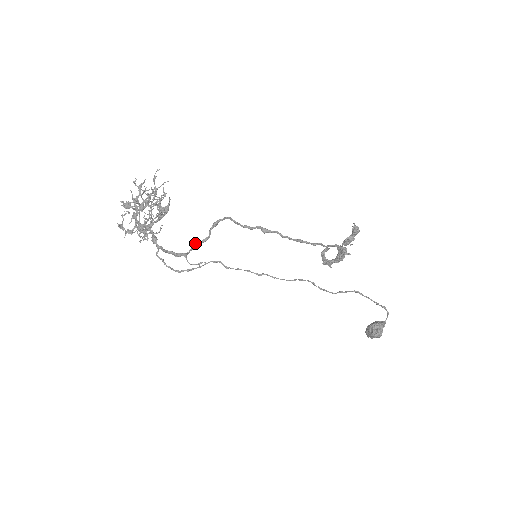
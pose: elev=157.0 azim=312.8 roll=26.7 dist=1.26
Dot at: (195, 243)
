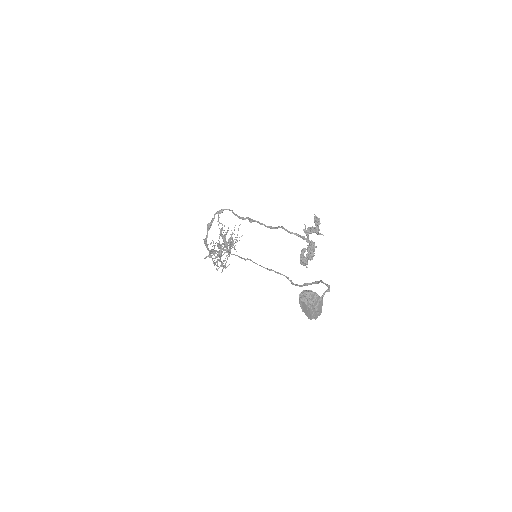
Dot at: (208, 223)
